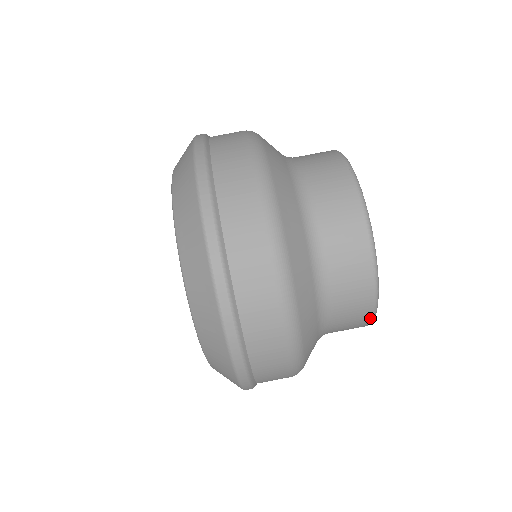
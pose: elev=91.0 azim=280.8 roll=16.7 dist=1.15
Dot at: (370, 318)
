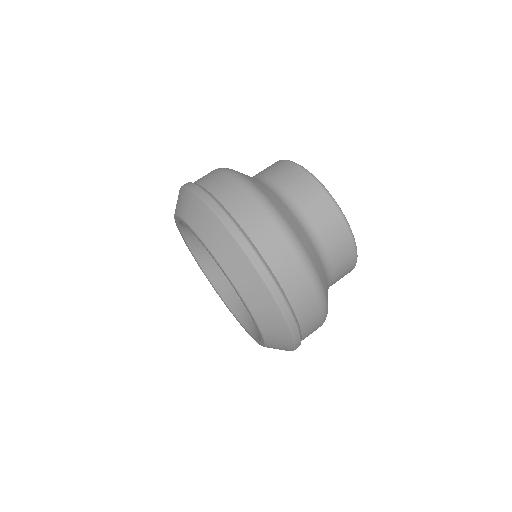
Dot at: (348, 232)
